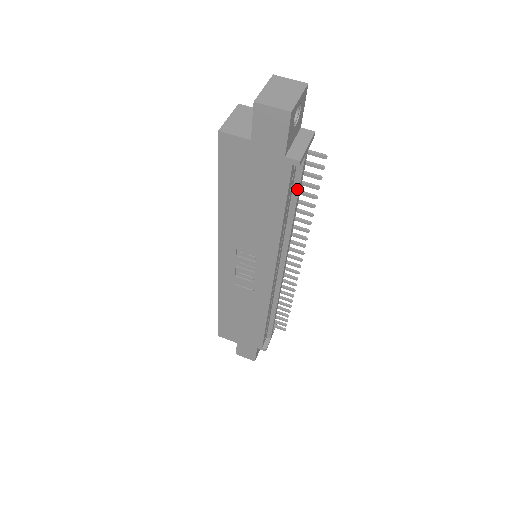
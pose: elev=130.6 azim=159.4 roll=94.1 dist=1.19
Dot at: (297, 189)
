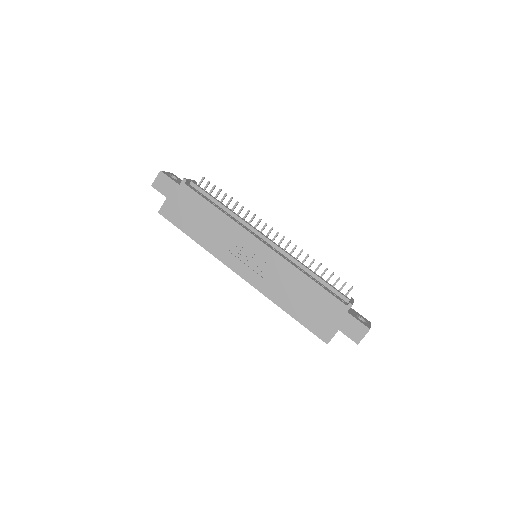
Dot at: (209, 196)
